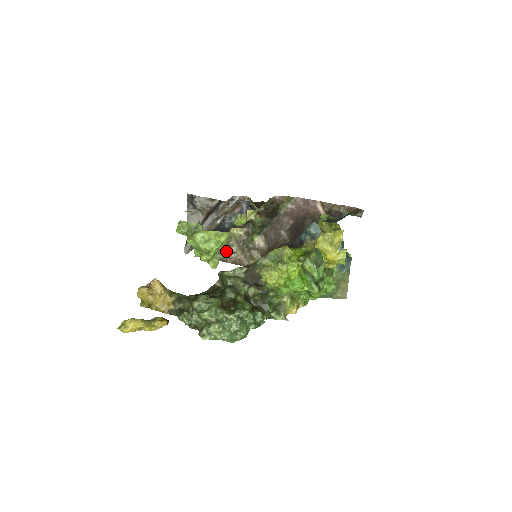
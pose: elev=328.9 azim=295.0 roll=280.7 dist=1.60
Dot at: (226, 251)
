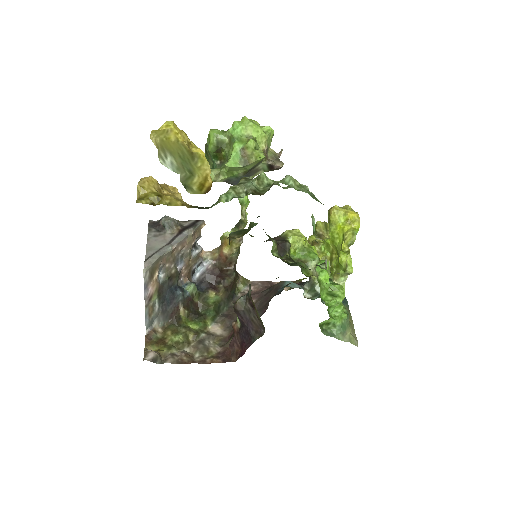
Dot at: (264, 162)
